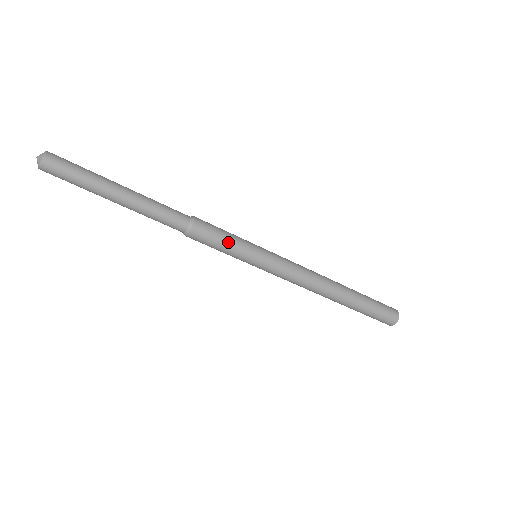
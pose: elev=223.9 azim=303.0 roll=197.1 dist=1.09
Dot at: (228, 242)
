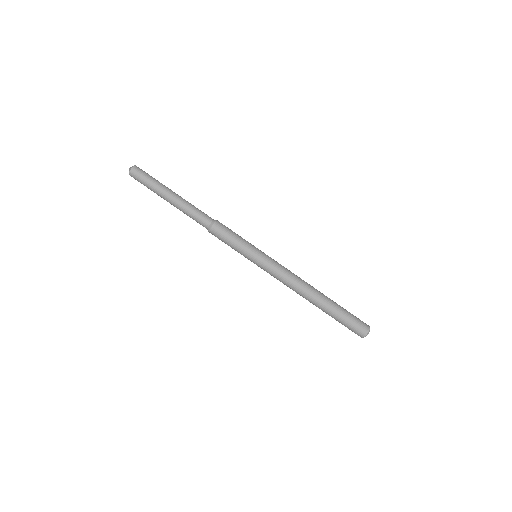
Dot at: (234, 242)
